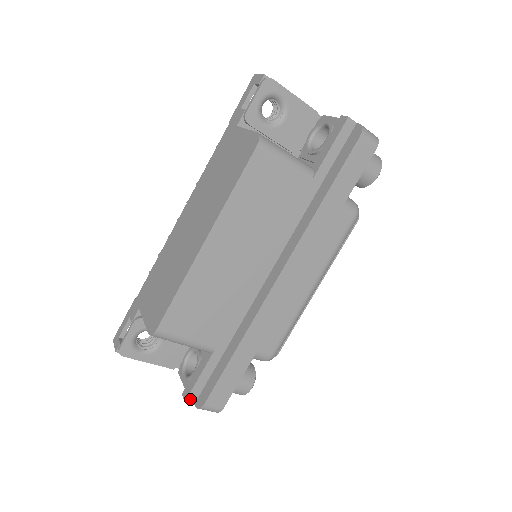
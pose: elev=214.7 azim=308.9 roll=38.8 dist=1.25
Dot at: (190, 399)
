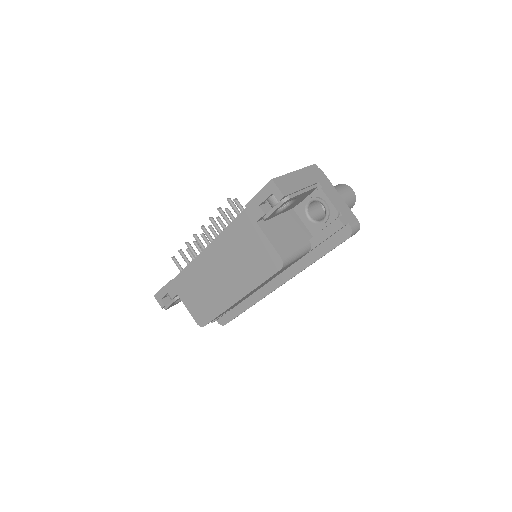
Dot at: (214, 321)
